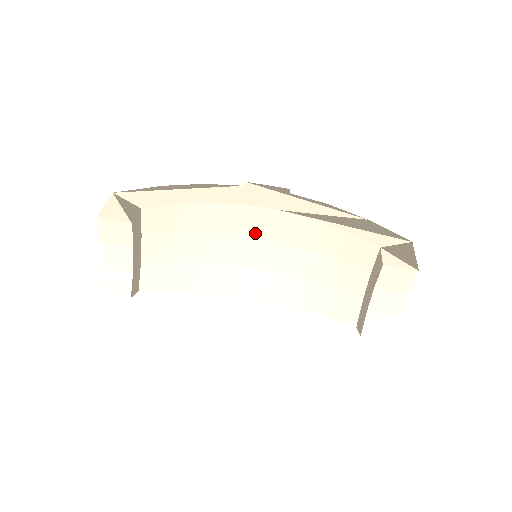
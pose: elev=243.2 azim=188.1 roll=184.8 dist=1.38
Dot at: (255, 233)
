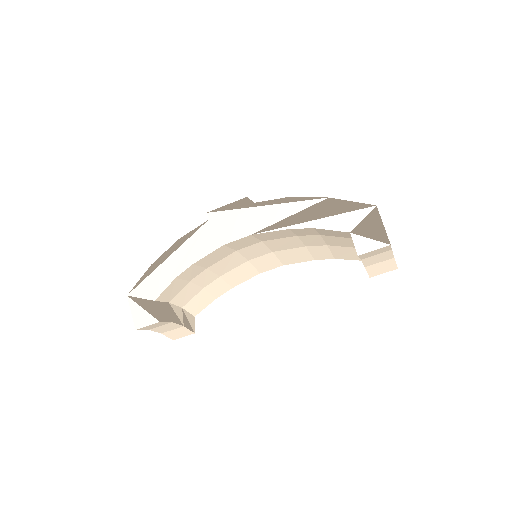
Dot at: (244, 246)
